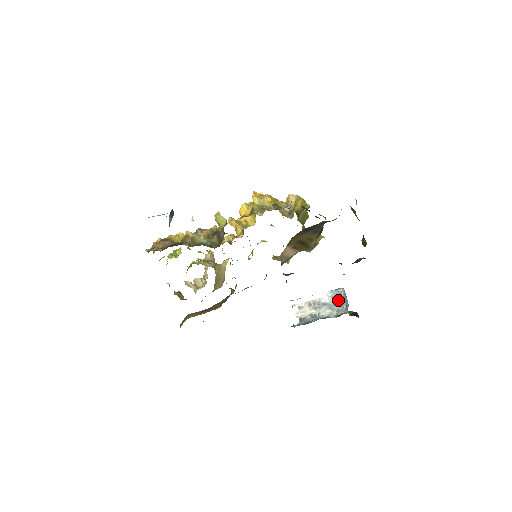
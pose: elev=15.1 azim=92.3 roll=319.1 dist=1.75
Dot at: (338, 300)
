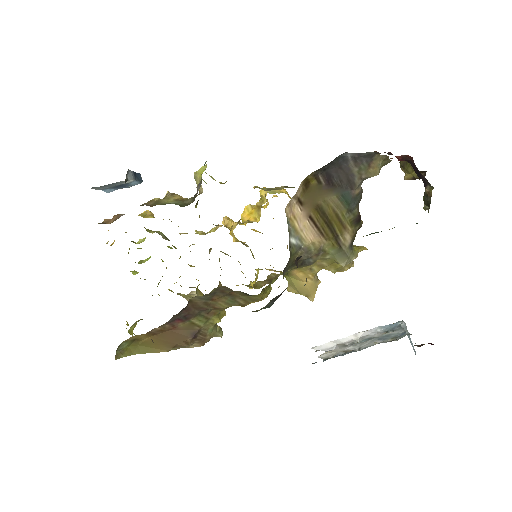
Dot at: occluded
